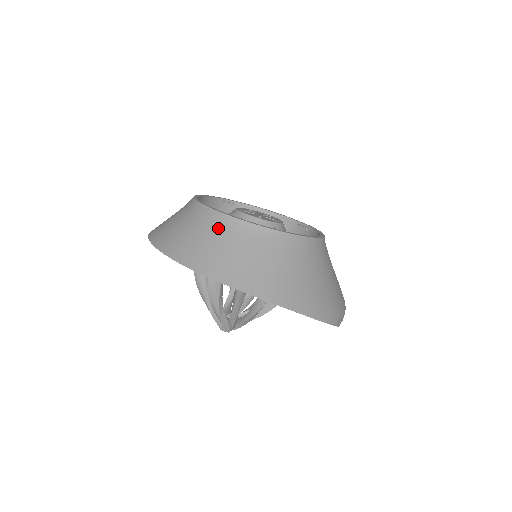
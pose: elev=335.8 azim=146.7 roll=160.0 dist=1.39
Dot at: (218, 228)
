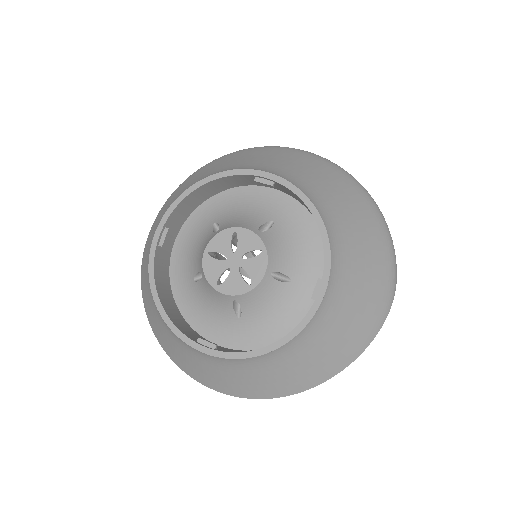
Dot at: (253, 368)
